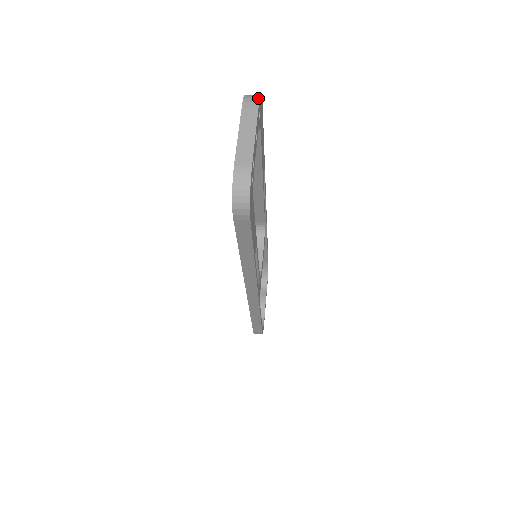
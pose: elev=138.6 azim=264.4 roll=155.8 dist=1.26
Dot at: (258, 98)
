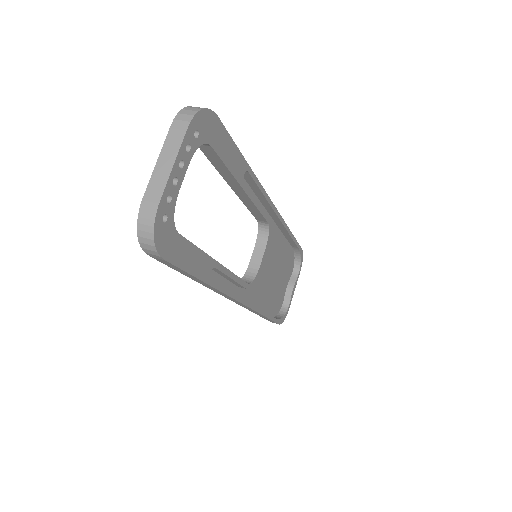
Dot at: (192, 115)
